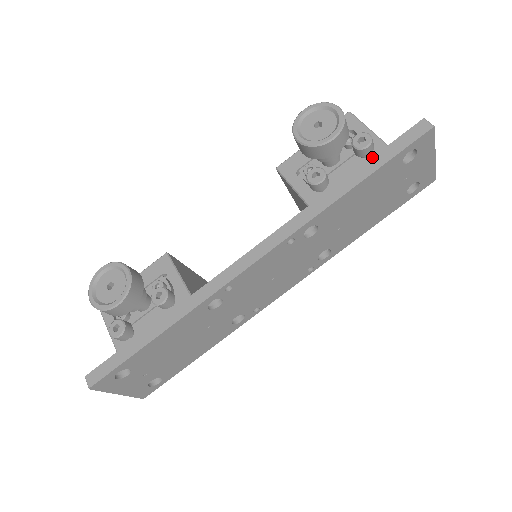
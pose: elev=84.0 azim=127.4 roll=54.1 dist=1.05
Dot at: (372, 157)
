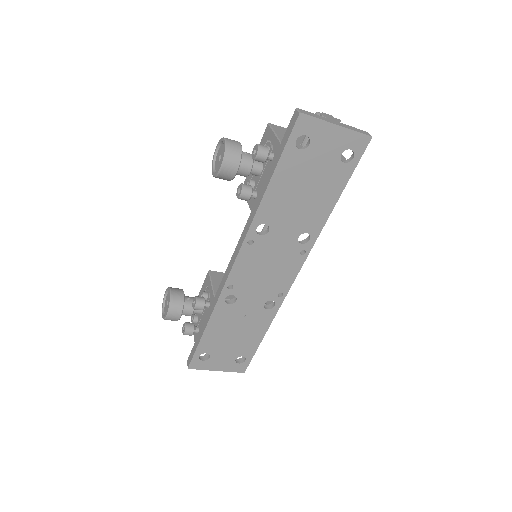
Dot at: (274, 158)
